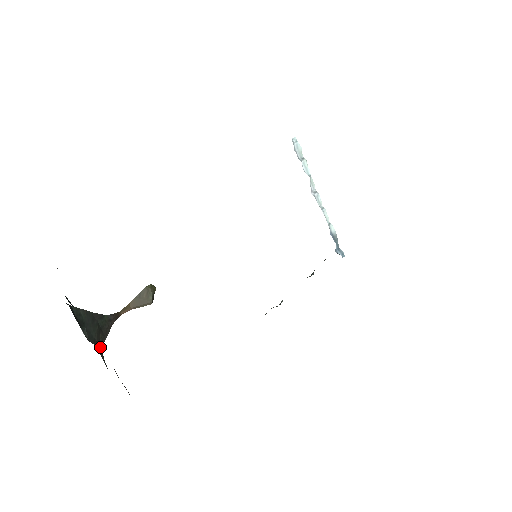
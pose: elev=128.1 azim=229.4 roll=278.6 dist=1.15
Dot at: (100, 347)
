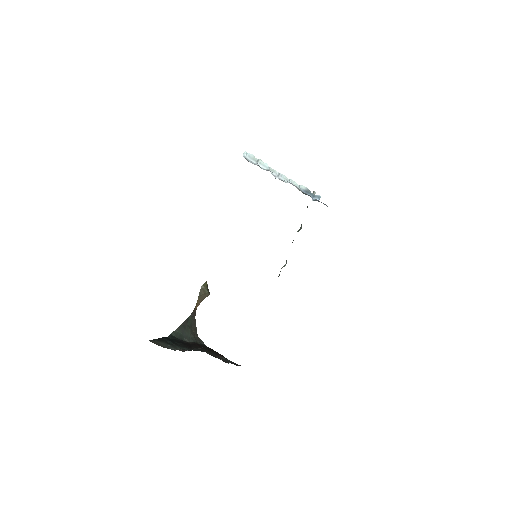
Dot at: (196, 336)
